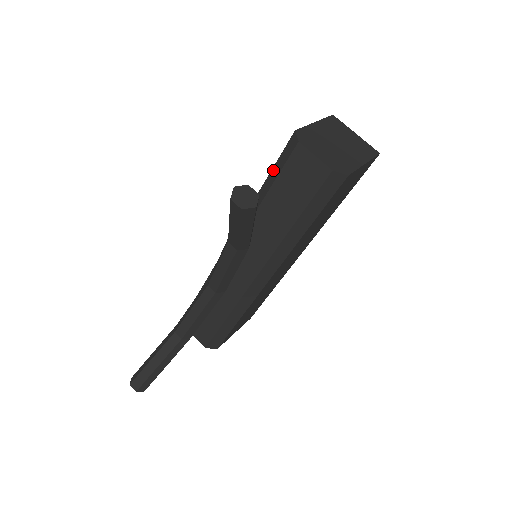
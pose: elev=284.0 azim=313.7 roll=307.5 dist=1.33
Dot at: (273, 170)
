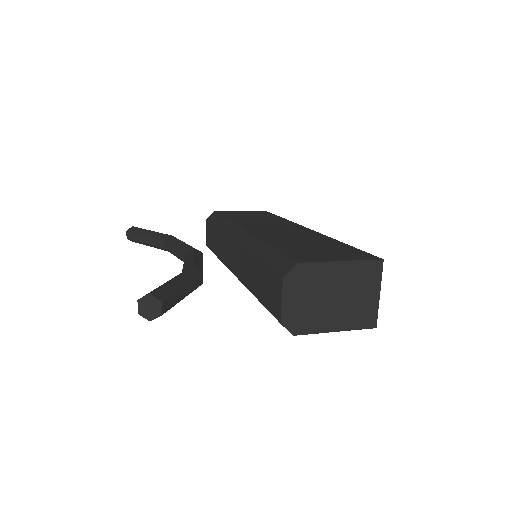
Dot at: (275, 253)
